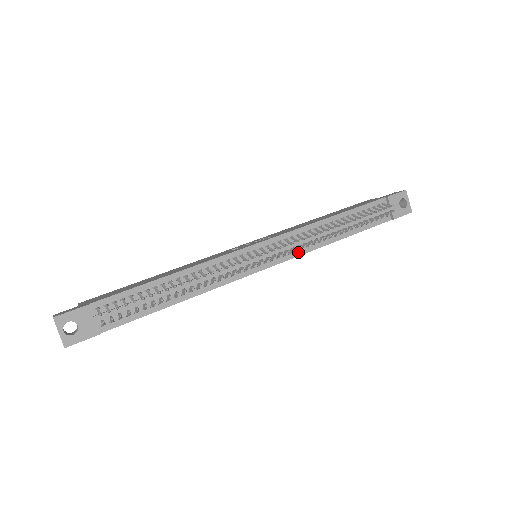
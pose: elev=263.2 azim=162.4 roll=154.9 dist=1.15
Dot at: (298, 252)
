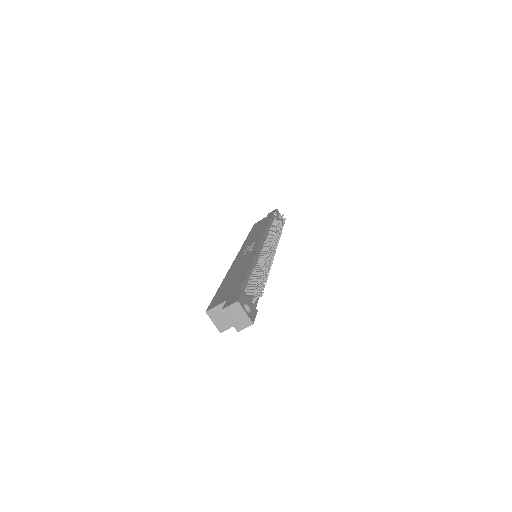
Dot at: occluded
